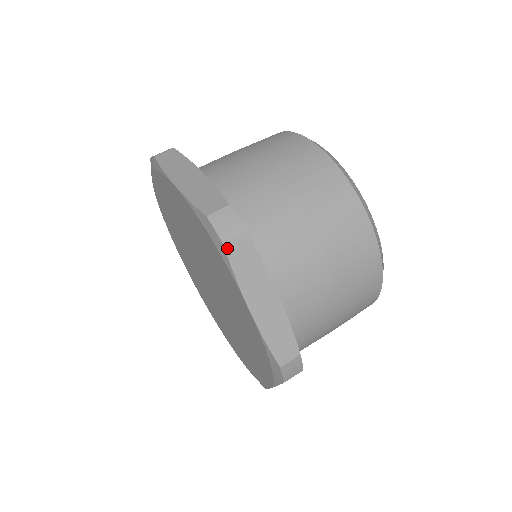
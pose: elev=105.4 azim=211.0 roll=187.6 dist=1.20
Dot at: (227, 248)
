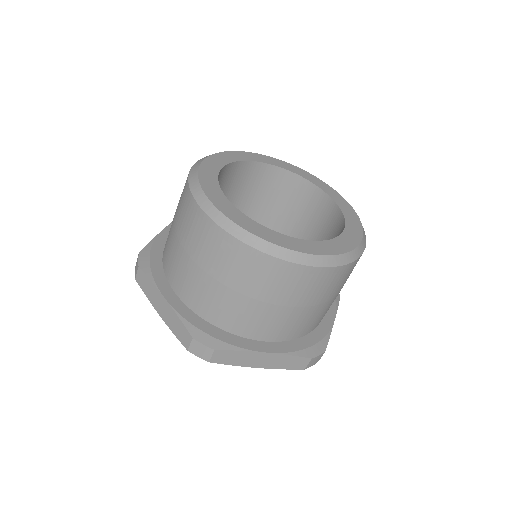
Dot at: (213, 362)
